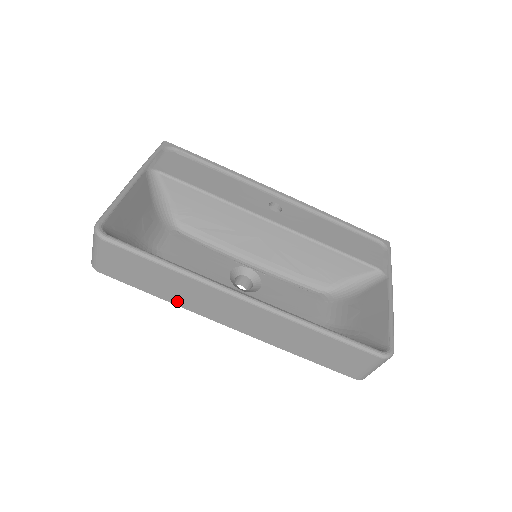
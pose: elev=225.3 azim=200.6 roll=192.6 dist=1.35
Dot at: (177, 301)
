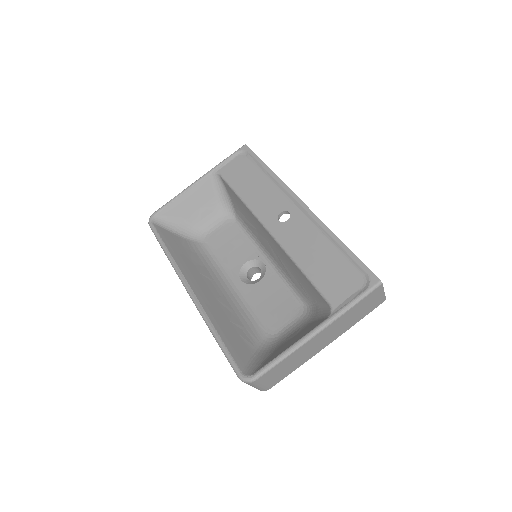
Dot at: occluded
